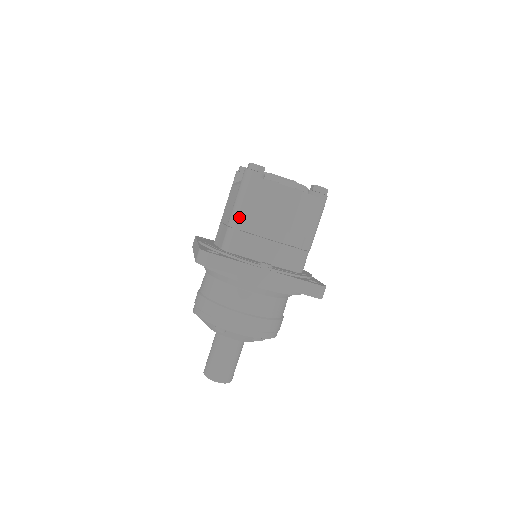
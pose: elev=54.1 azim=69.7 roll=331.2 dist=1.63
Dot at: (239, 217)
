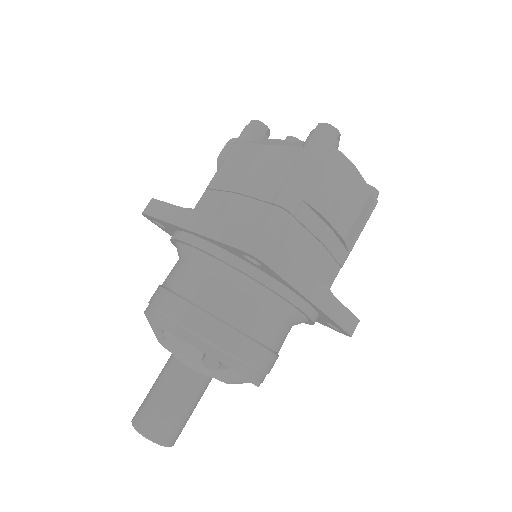
Dot at: (299, 197)
